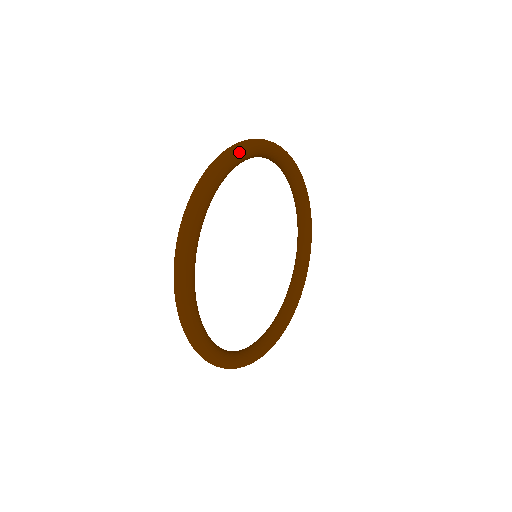
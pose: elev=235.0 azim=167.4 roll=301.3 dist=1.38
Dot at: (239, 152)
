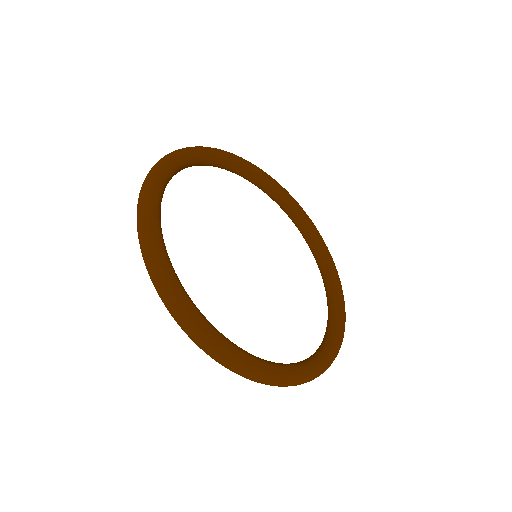
Dot at: (200, 147)
